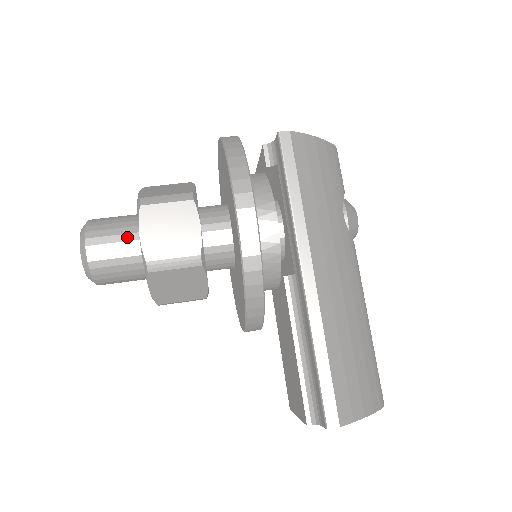
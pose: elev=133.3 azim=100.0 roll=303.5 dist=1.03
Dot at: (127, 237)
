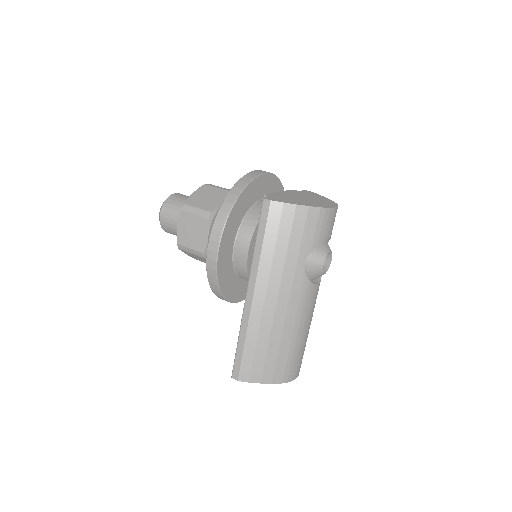
Dot at: occluded
